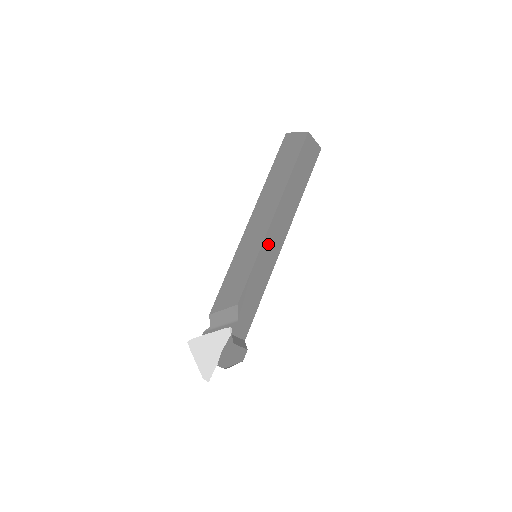
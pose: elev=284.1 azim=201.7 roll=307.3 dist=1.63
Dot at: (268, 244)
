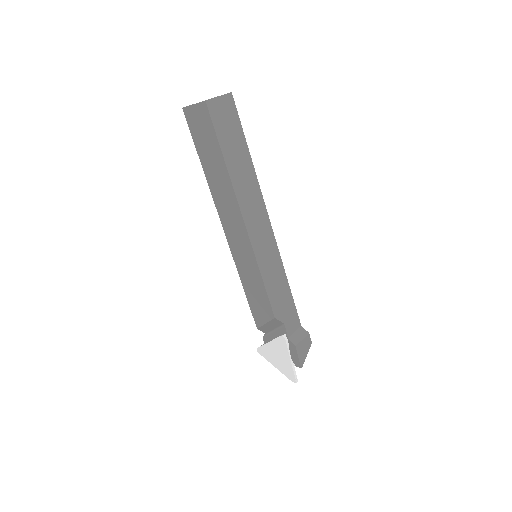
Dot at: (259, 247)
